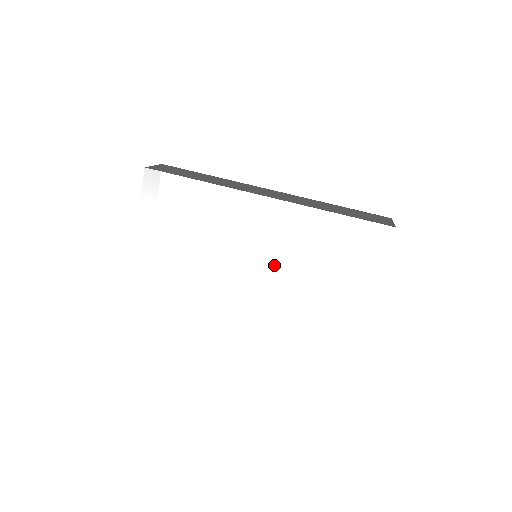
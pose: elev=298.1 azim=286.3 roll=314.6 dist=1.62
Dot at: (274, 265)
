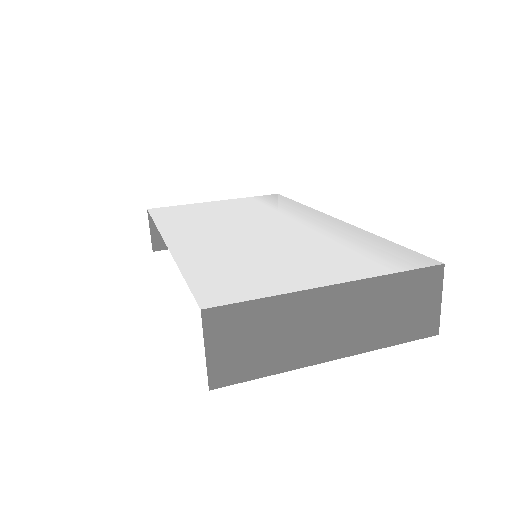
Dot at: (268, 235)
